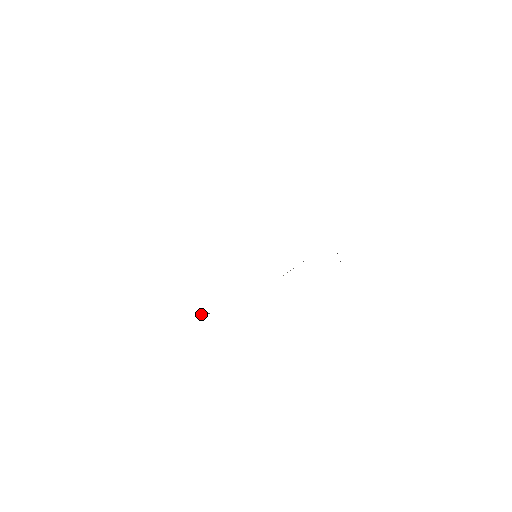
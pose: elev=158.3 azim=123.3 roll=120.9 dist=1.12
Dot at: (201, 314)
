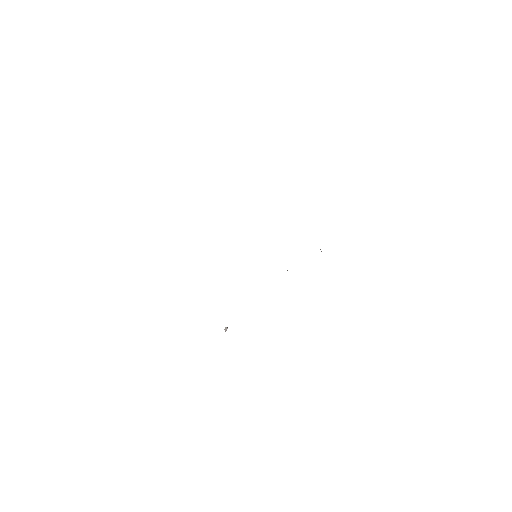
Dot at: (226, 330)
